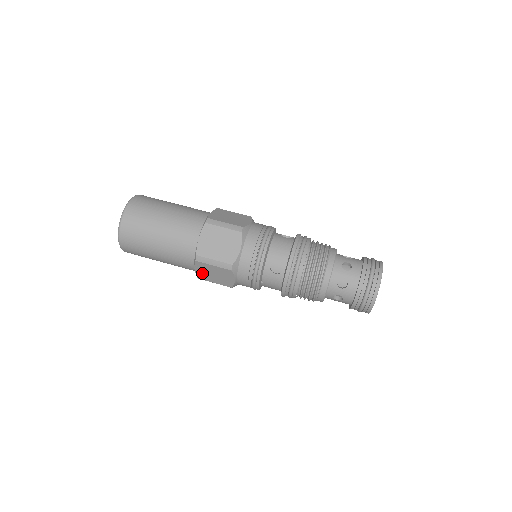
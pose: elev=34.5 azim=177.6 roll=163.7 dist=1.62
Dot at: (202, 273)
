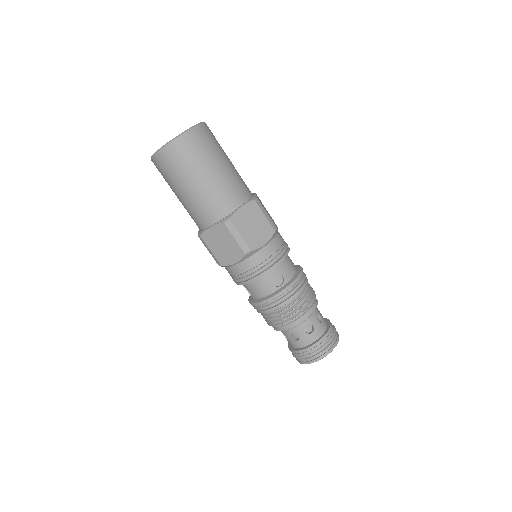
Dot at: (212, 235)
